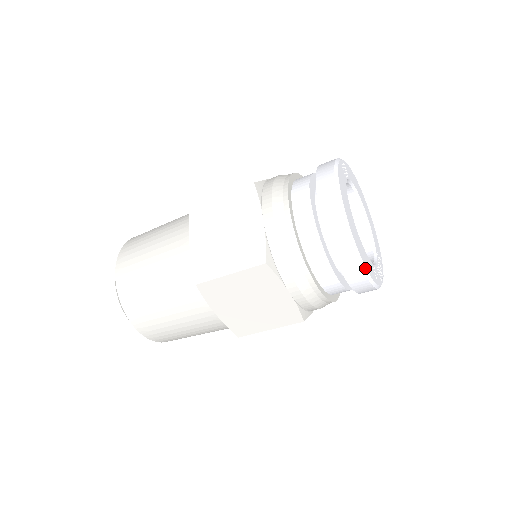
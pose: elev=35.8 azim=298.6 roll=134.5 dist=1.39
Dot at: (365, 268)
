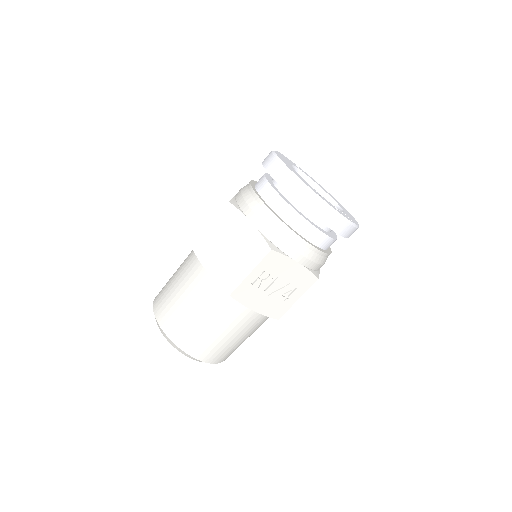
Dot at: (292, 172)
